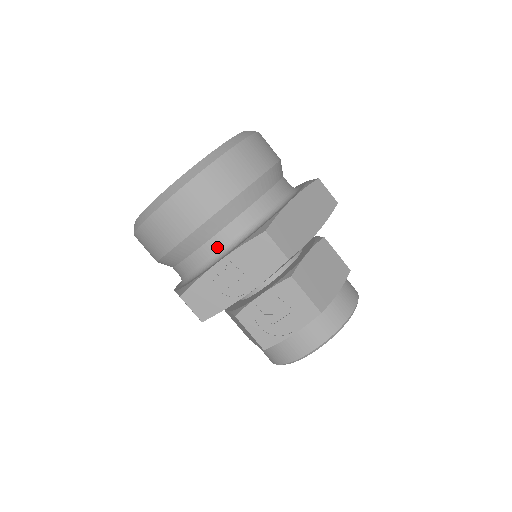
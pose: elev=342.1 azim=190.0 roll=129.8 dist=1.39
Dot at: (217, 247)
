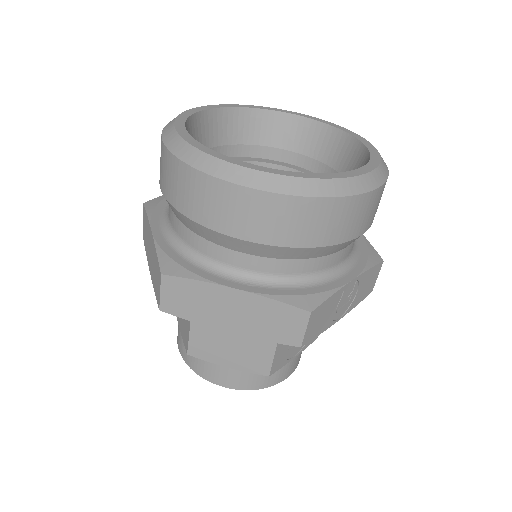
Dot at: (342, 258)
